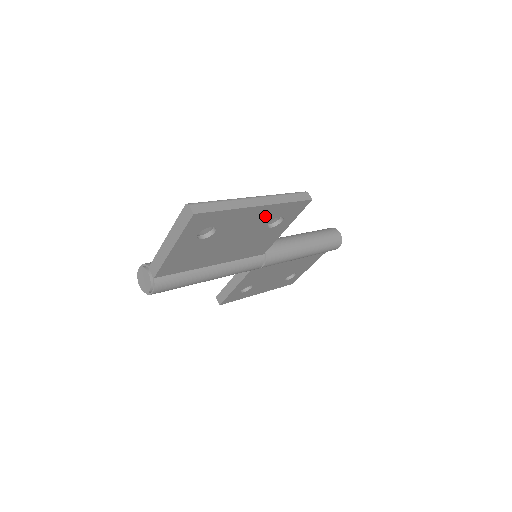
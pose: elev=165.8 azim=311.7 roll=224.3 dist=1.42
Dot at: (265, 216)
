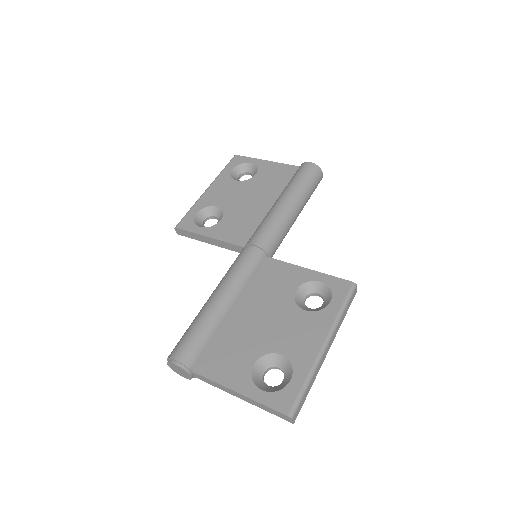
Dot at: occluded
